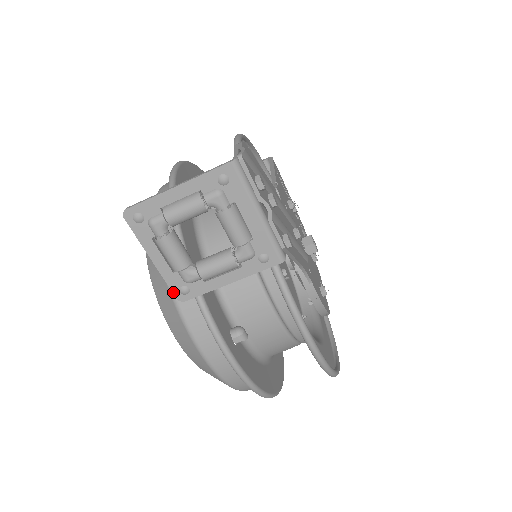
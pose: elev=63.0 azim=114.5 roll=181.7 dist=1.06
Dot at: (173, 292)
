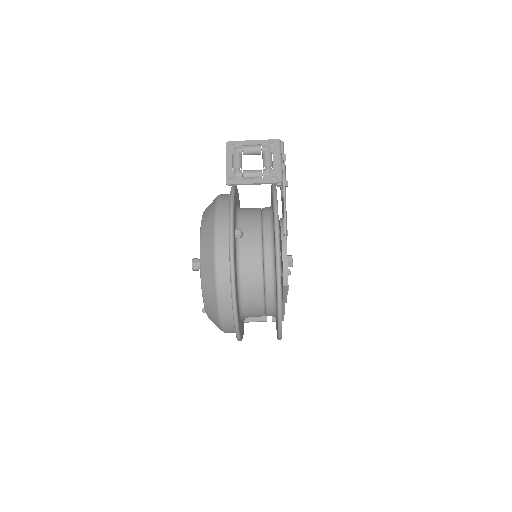
Dot at: (226, 179)
